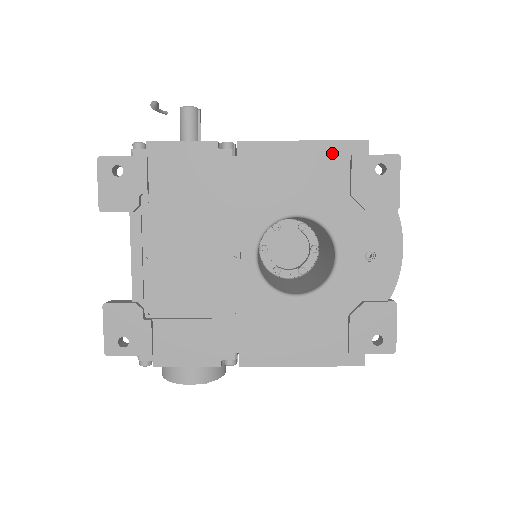
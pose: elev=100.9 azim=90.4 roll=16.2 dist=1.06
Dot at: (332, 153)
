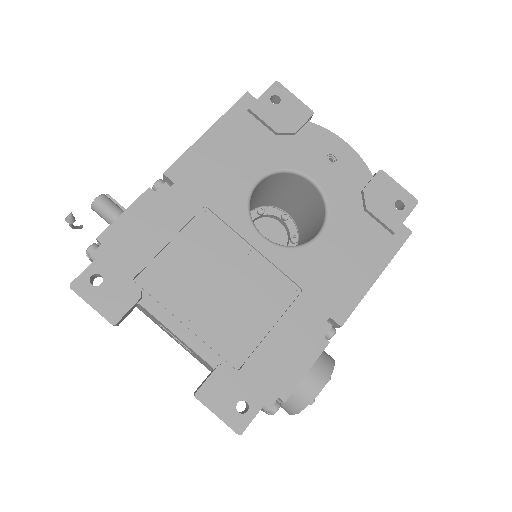
Dot at: (234, 120)
